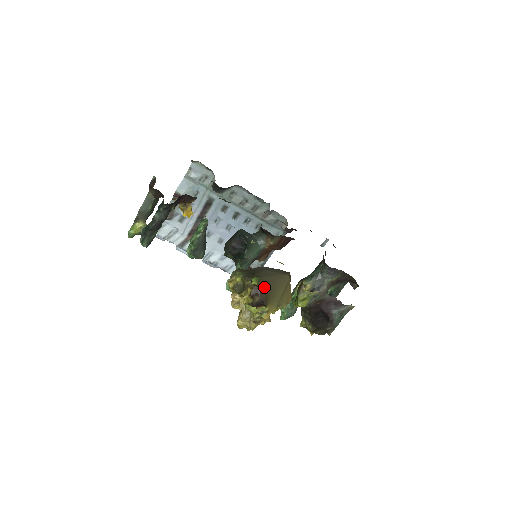
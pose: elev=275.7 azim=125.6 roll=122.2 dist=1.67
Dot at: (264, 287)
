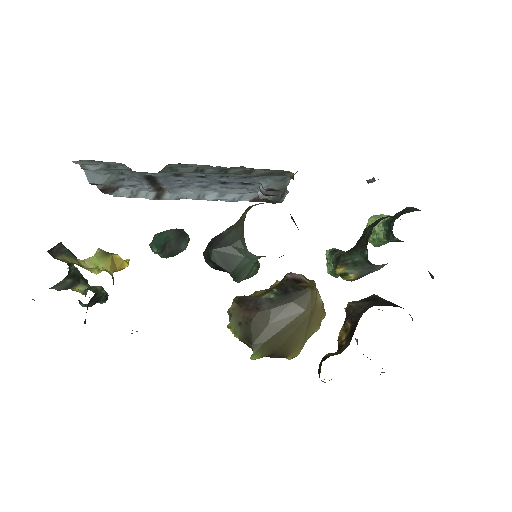
Dot at: (273, 349)
